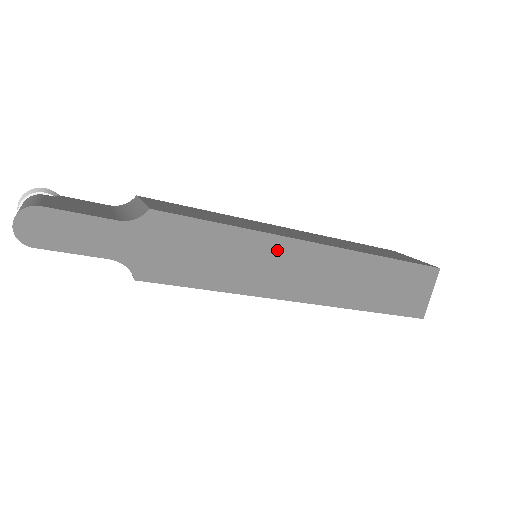
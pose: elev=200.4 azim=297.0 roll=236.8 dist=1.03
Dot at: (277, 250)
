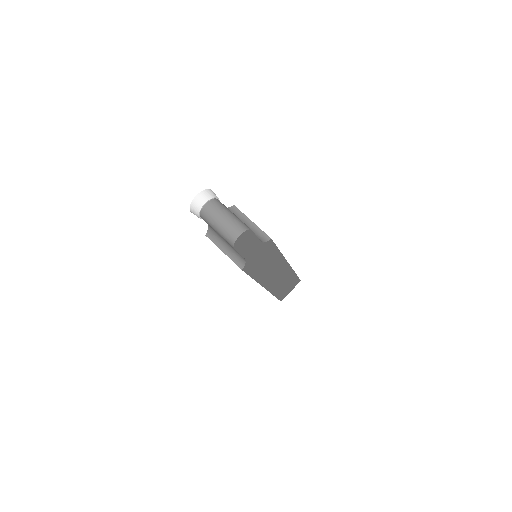
Dot at: (279, 264)
